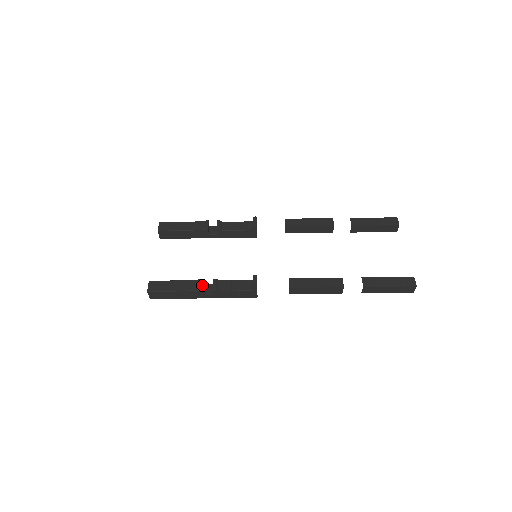
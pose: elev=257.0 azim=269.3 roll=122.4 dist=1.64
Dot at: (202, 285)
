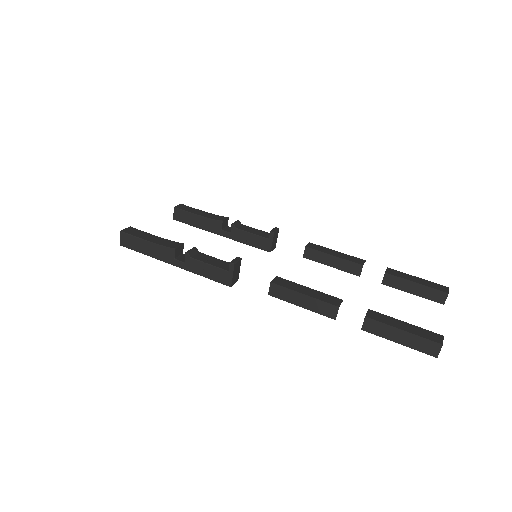
Dot at: (177, 245)
